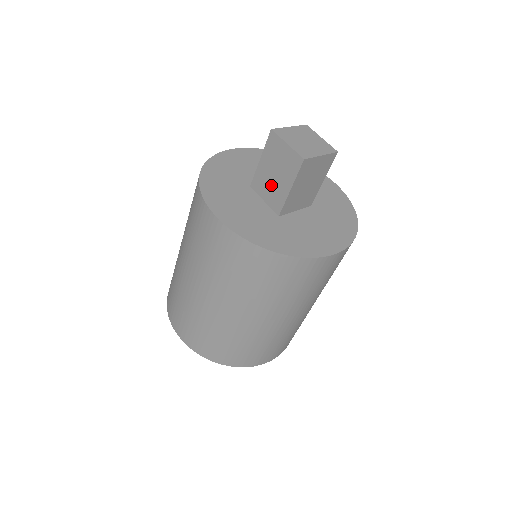
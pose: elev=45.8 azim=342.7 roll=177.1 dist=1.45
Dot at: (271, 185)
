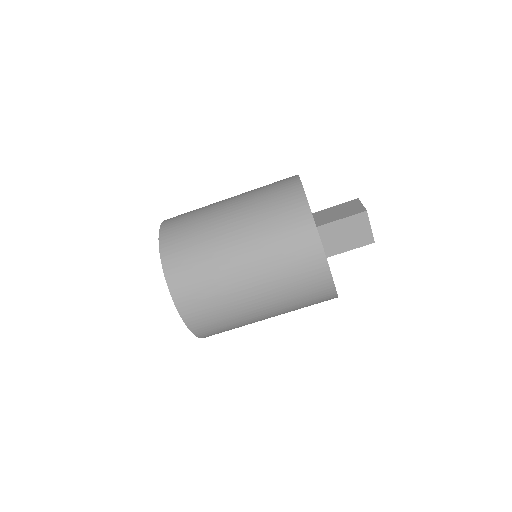
Dot at: (328, 215)
